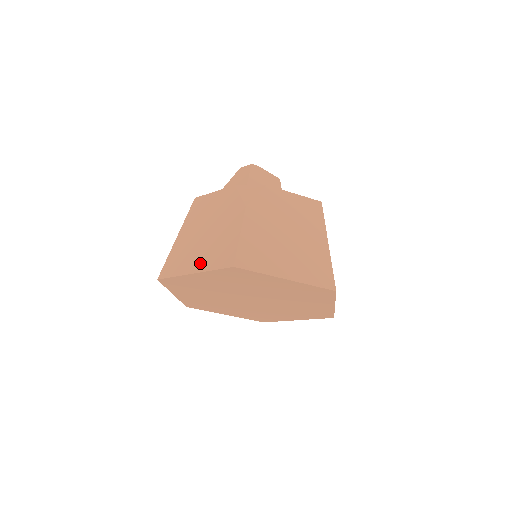
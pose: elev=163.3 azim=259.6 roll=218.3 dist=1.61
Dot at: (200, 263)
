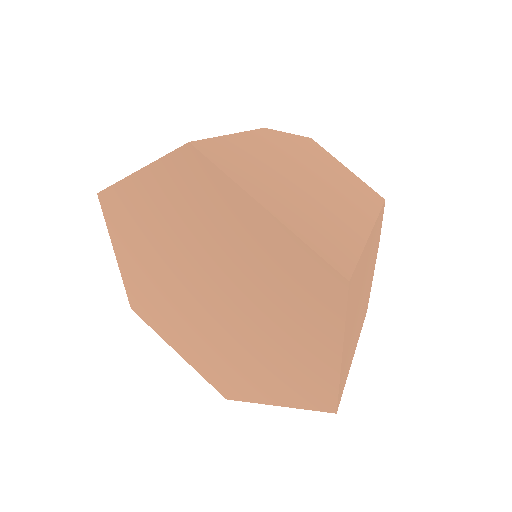
Dot at: occluded
